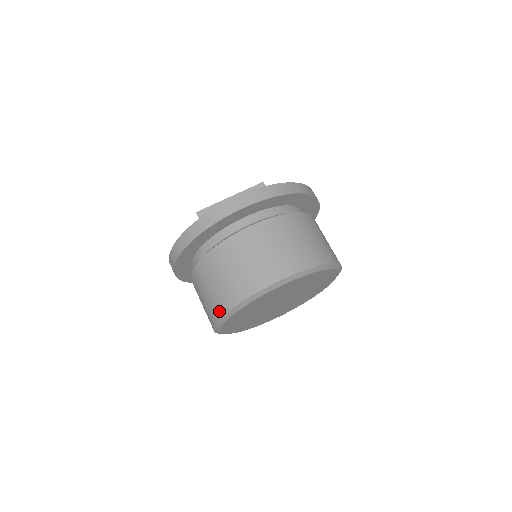
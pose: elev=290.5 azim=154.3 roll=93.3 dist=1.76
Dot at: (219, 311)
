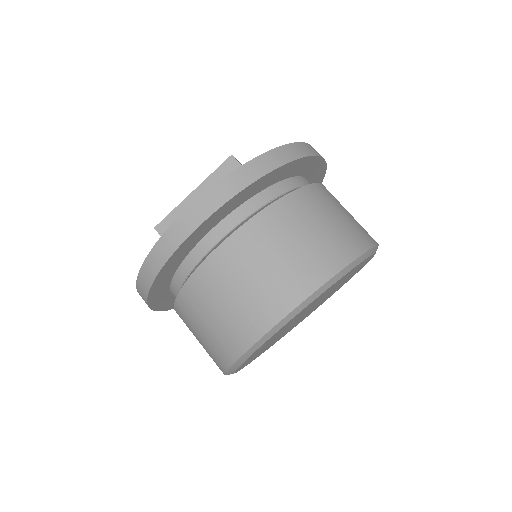
Dot at: (221, 363)
